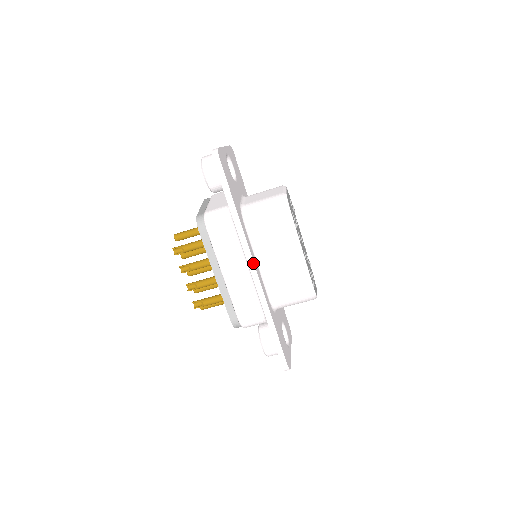
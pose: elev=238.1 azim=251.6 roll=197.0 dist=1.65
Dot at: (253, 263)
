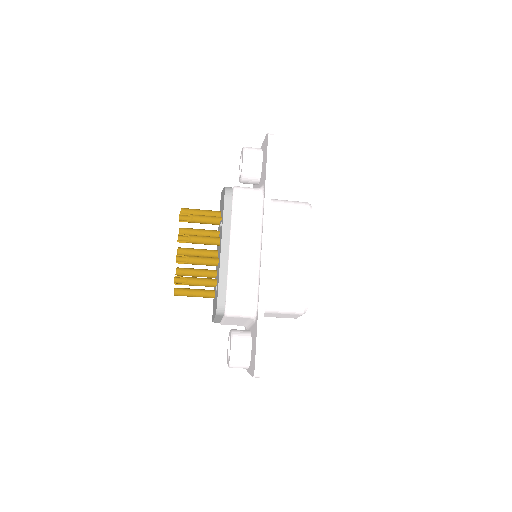
Dot at: (267, 244)
